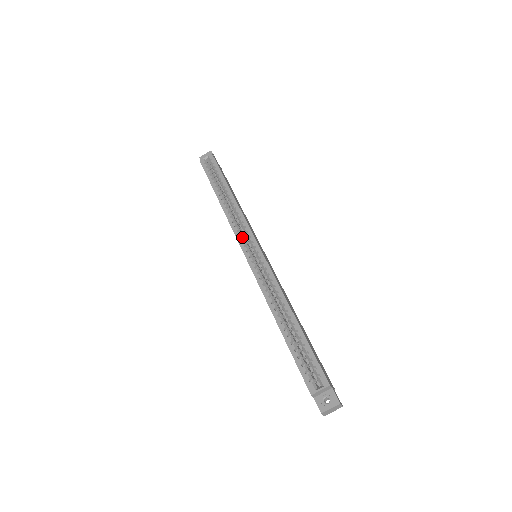
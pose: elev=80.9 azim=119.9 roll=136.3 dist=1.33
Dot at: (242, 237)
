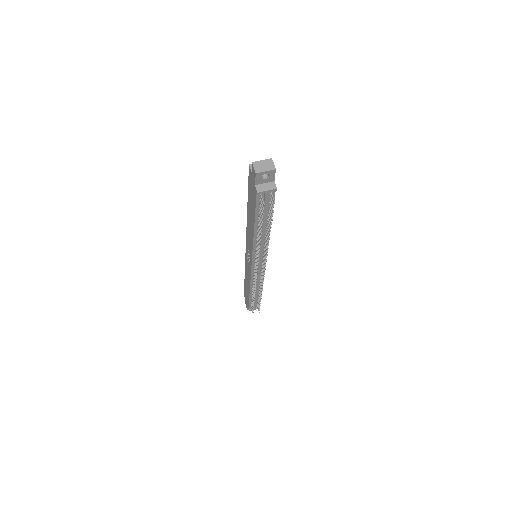
Dot at: occluded
